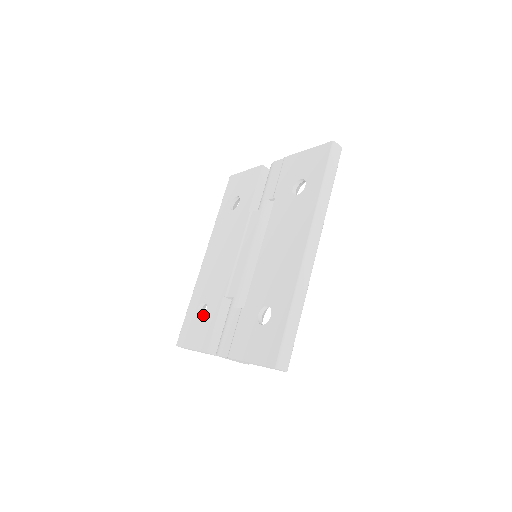
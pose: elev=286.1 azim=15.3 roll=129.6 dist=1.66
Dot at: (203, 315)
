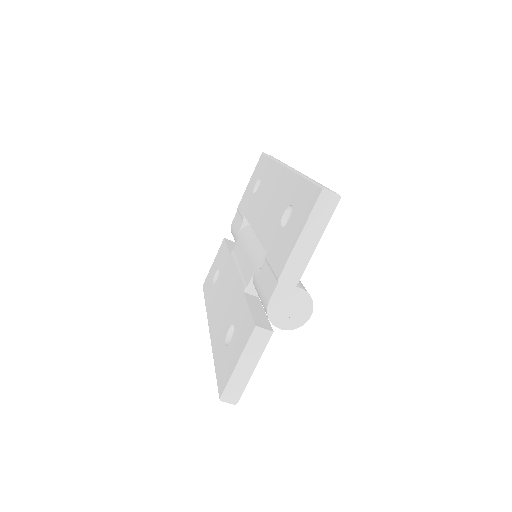
Dot at: occluded
